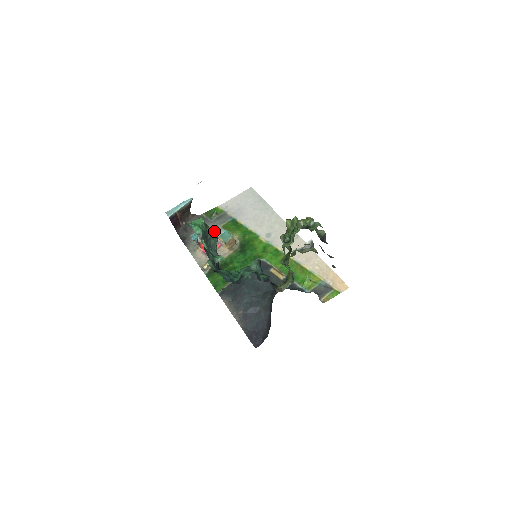
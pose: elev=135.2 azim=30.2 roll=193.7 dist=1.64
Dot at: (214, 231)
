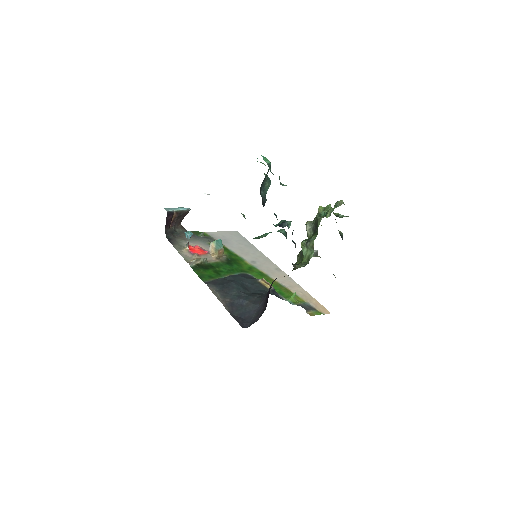
Dot at: (269, 179)
